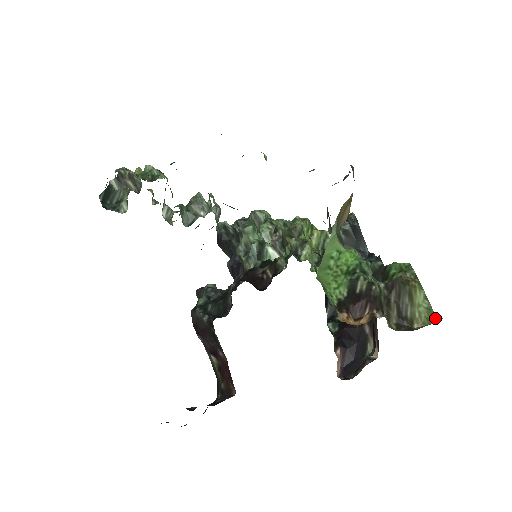
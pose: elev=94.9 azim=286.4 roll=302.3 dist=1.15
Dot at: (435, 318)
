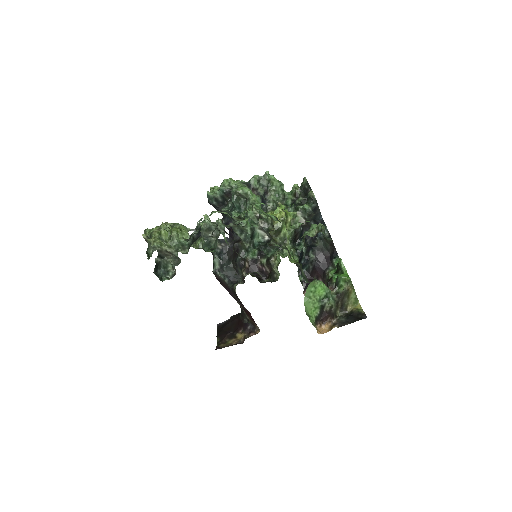
Dot at: (358, 302)
